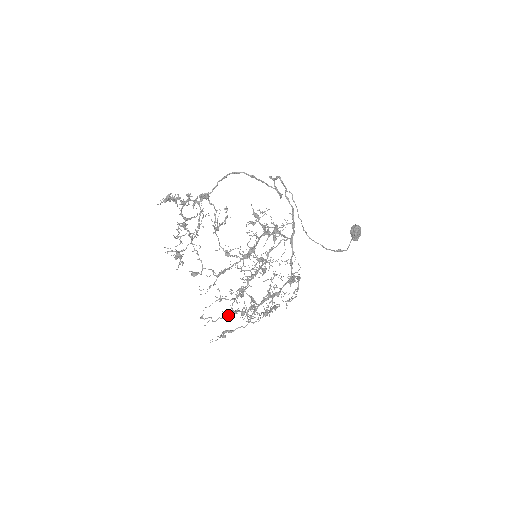
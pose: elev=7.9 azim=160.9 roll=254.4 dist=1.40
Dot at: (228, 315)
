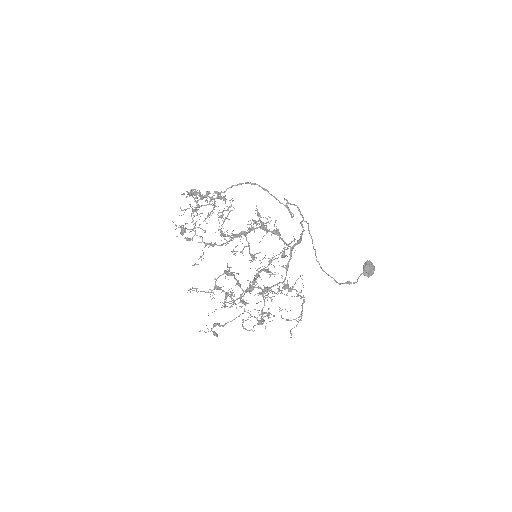
Dot at: occluded
